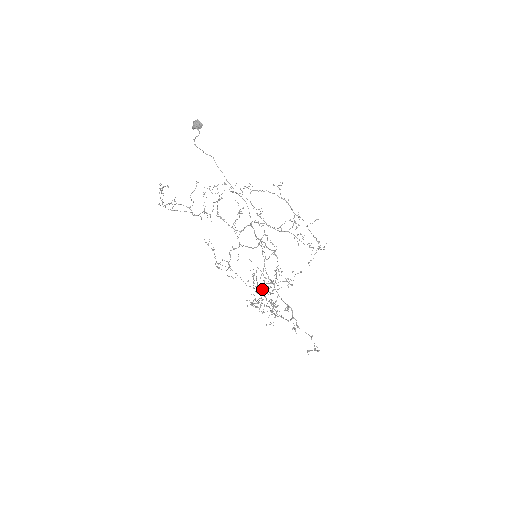
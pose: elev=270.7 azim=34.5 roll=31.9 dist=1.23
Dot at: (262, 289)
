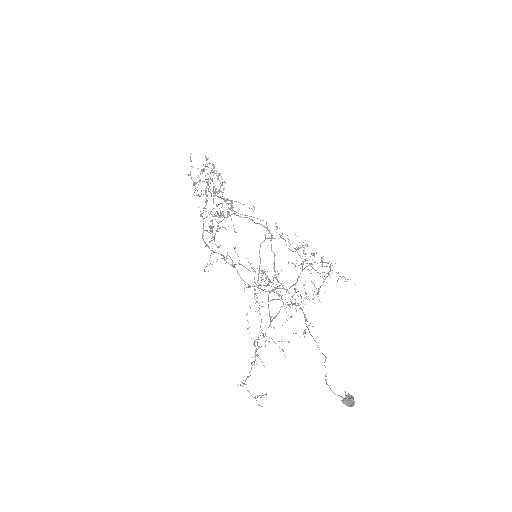
Dot at: occluded
